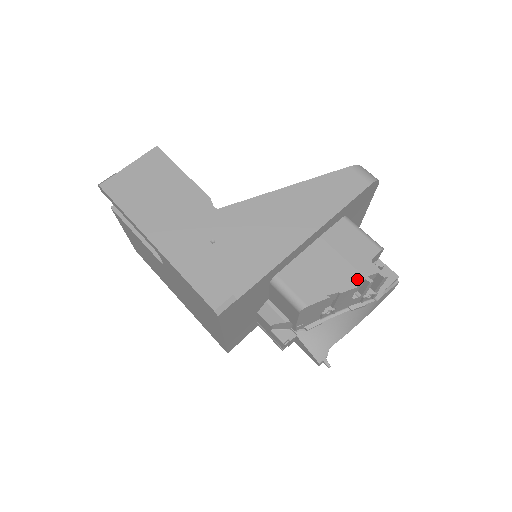
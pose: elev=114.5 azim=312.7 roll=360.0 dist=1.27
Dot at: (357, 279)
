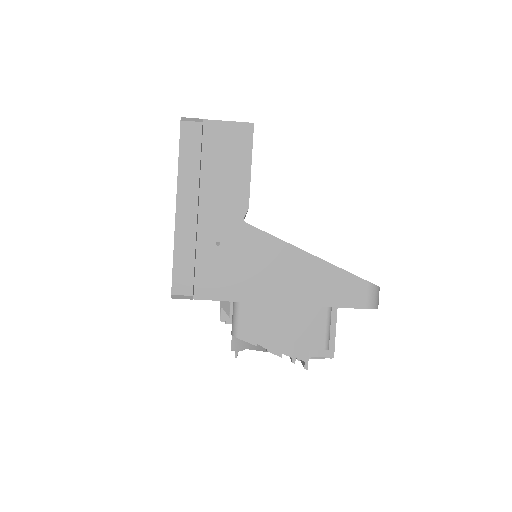
Dot at: (287, 353)
